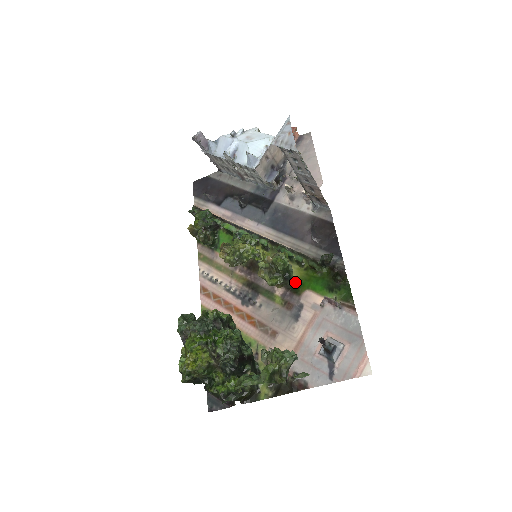
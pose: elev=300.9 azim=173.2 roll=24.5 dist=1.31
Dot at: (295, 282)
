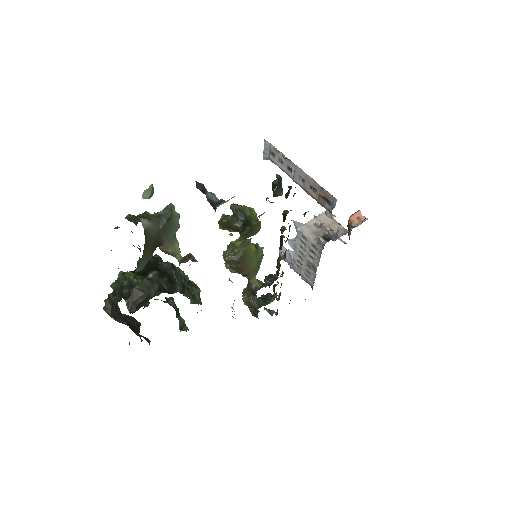
Dot at: occluded
